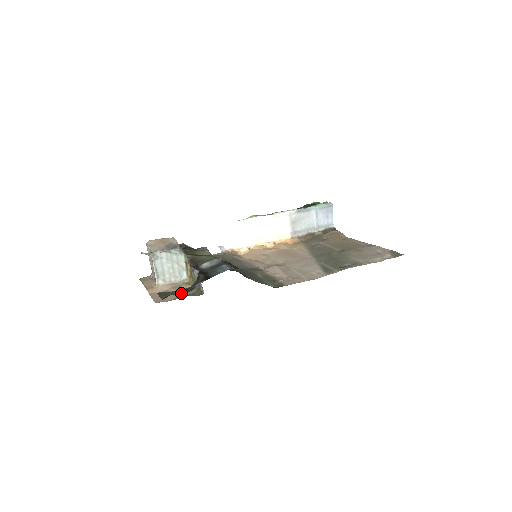
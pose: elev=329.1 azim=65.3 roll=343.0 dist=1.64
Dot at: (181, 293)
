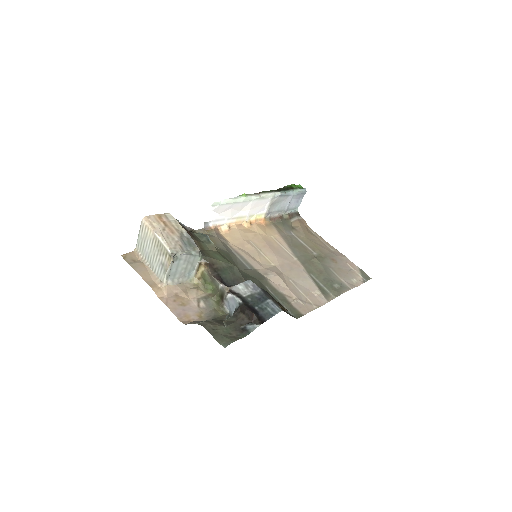
Dot at: (237, 336)
